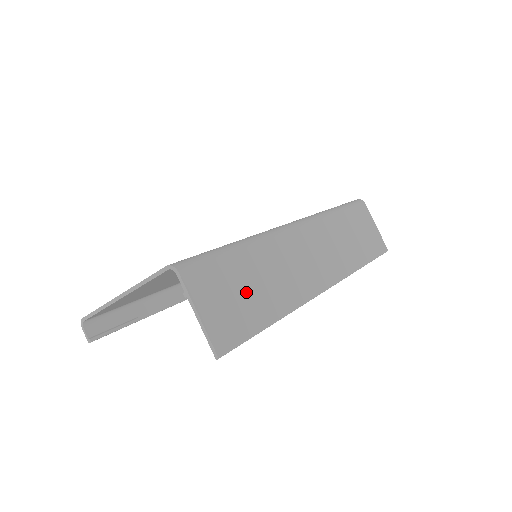
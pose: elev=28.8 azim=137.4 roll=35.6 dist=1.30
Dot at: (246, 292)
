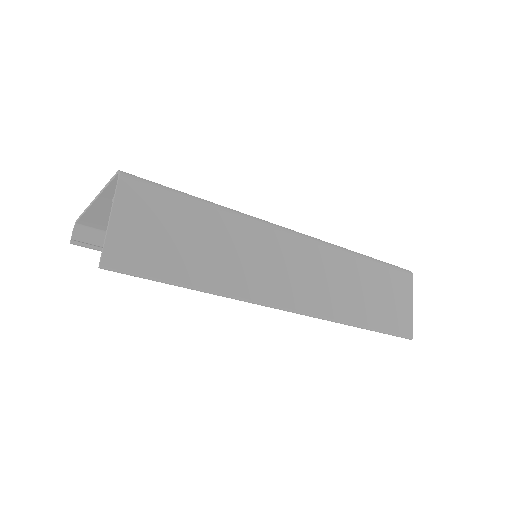
Dot at: (181, 241)
